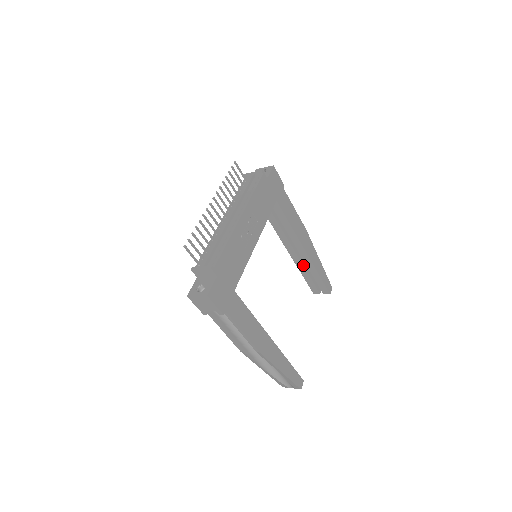
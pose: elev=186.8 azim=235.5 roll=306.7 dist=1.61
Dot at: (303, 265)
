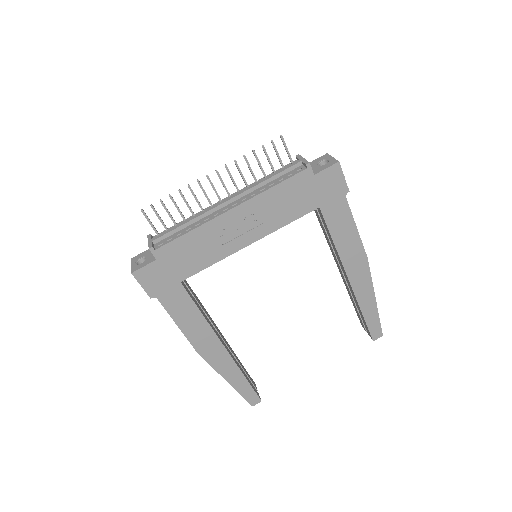
Dot at: (350, 291)
